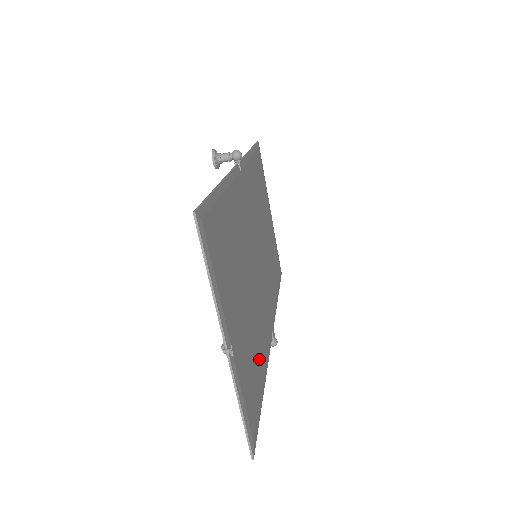
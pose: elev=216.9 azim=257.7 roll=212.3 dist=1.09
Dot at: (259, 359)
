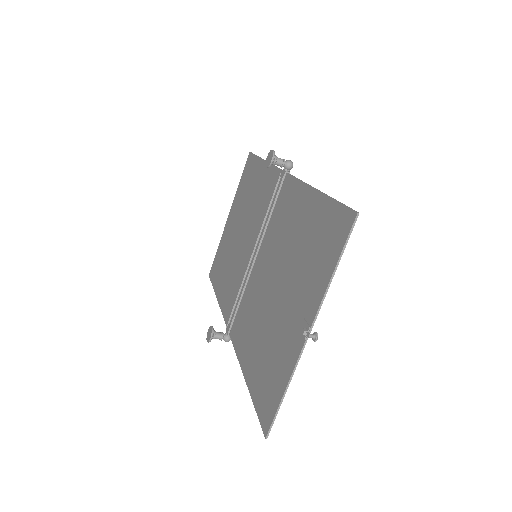
Dot at: (256, 350)
